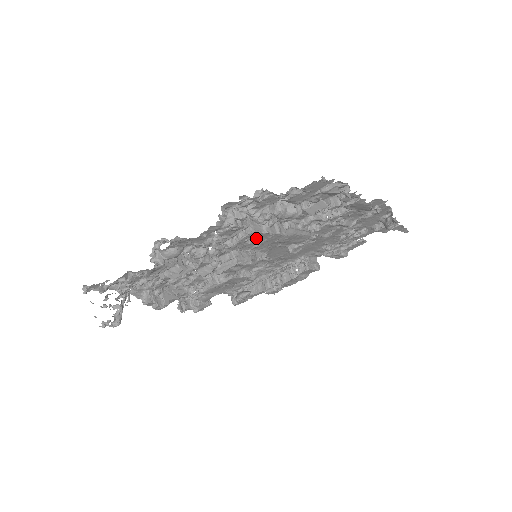
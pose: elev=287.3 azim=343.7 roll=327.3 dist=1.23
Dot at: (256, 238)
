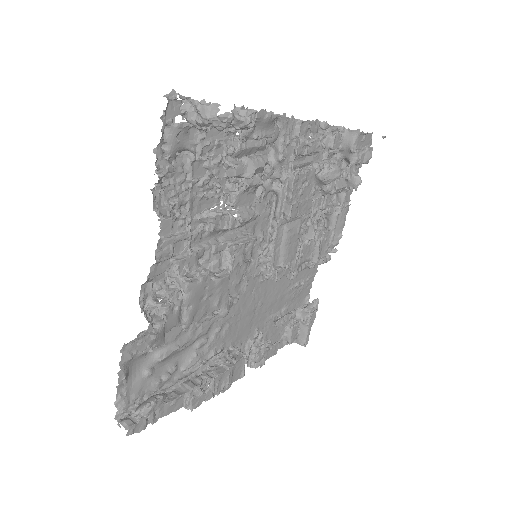
Dot at: (305, 187)
